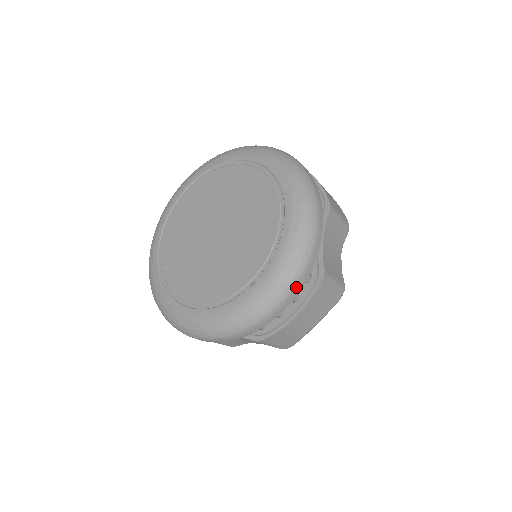
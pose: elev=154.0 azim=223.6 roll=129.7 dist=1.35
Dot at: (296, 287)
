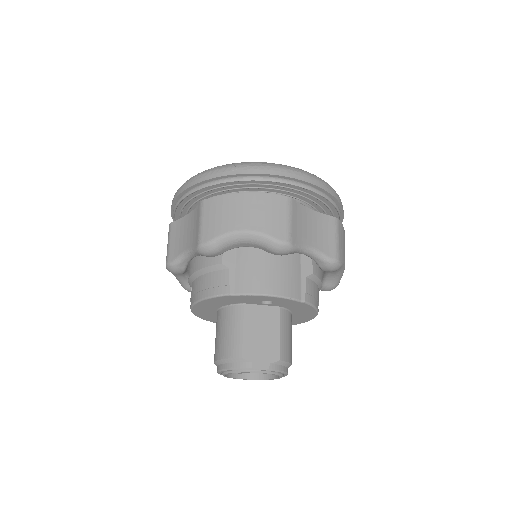
Dot at: occluded
